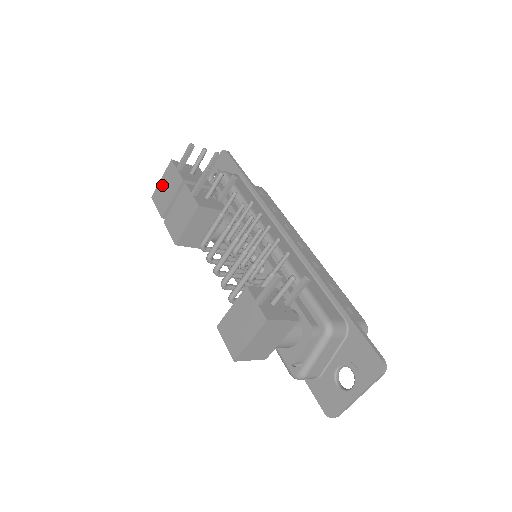
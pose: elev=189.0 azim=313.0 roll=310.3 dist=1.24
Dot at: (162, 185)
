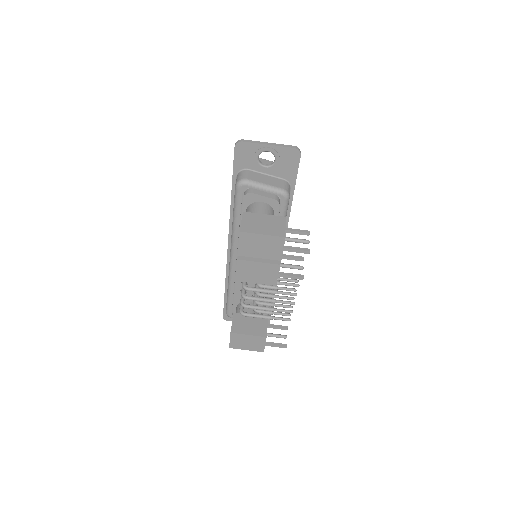
Dot at: (259, 240)
